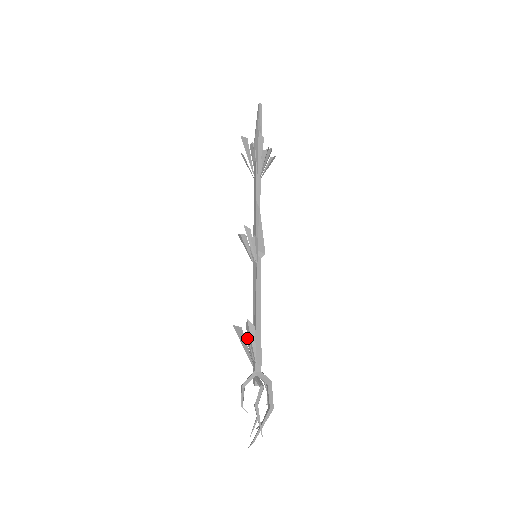
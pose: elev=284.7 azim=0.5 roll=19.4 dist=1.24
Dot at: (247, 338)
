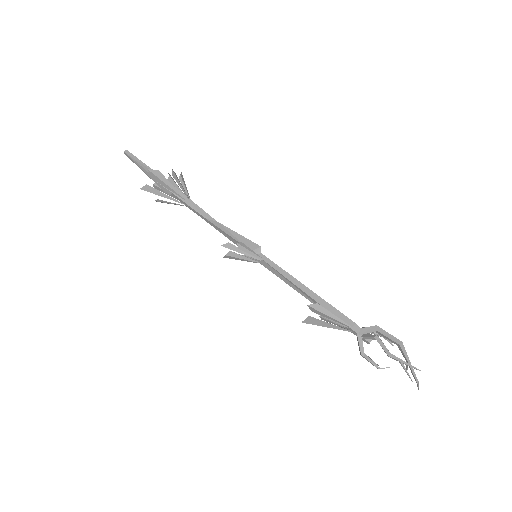
Dot at: (321, 319)
